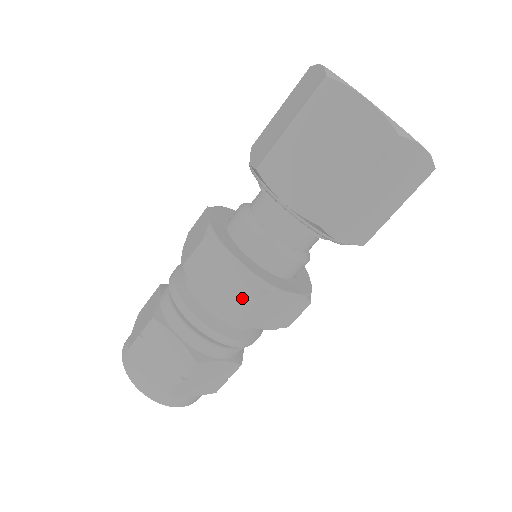
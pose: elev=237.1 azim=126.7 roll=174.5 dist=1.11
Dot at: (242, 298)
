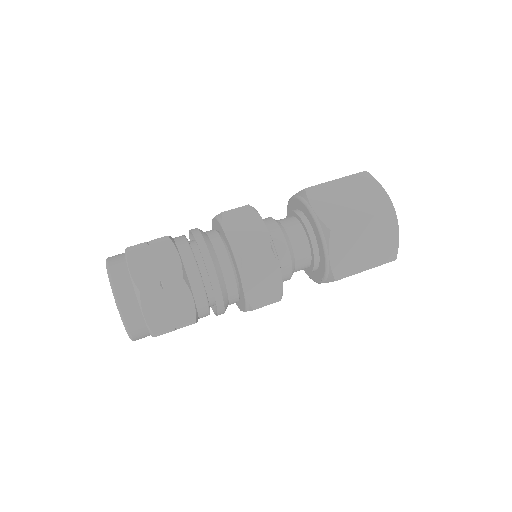
Dot at: (254, 246)
